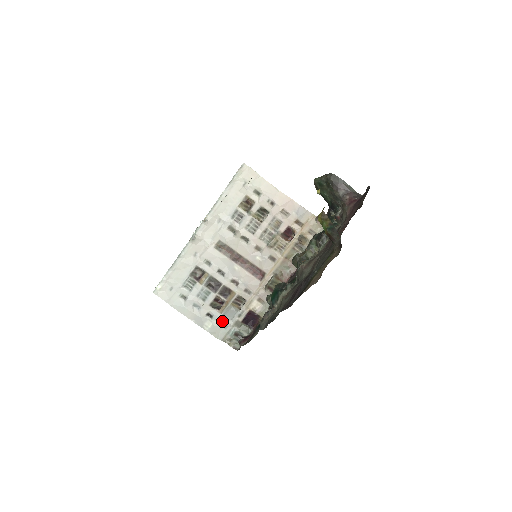
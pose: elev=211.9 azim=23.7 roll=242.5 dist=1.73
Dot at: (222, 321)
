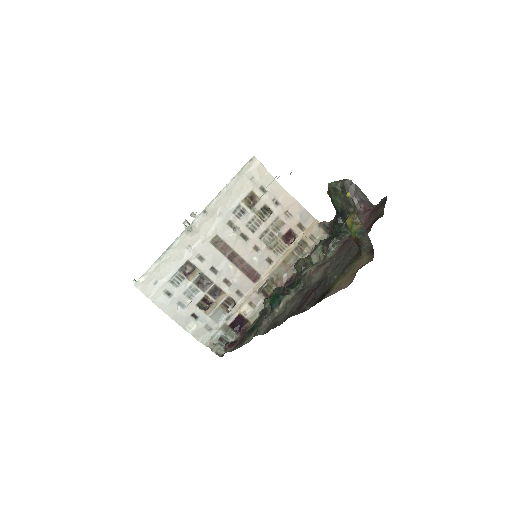
Dot at: (208, 323)
